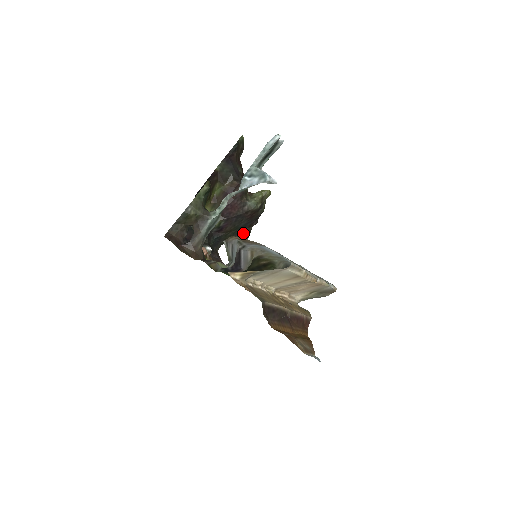
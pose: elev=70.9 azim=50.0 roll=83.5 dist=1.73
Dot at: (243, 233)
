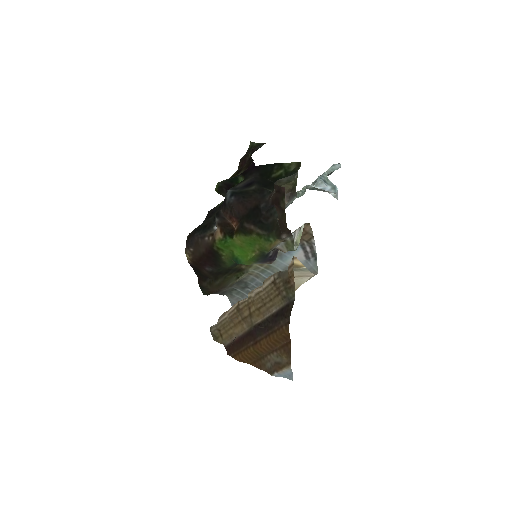
Dot at: occluded
